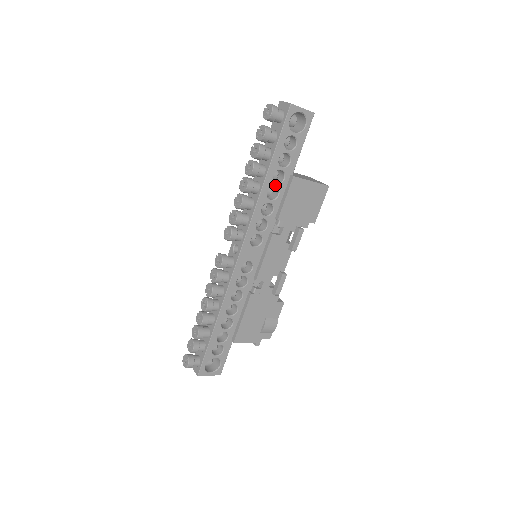
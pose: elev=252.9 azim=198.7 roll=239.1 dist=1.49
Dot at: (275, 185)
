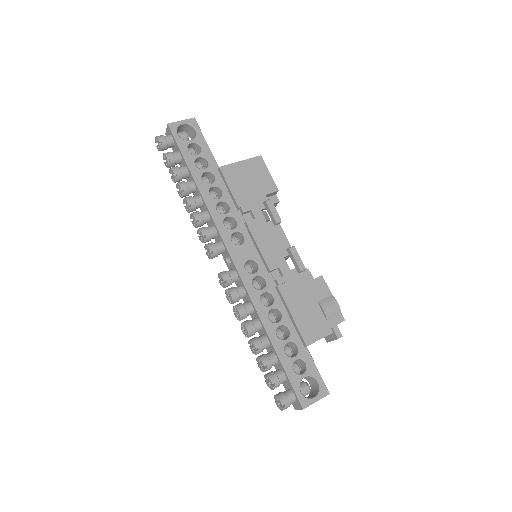
Dot at: (211, 185)
